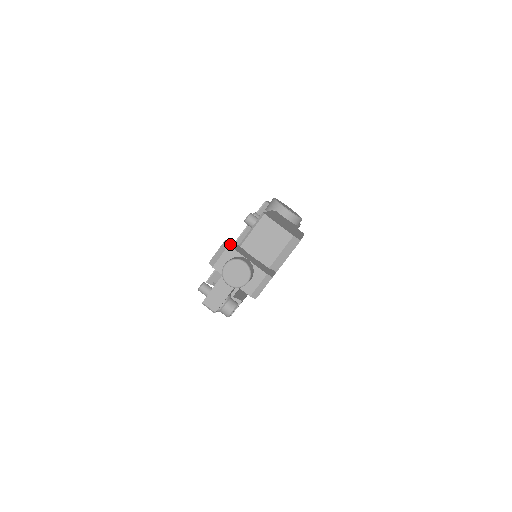
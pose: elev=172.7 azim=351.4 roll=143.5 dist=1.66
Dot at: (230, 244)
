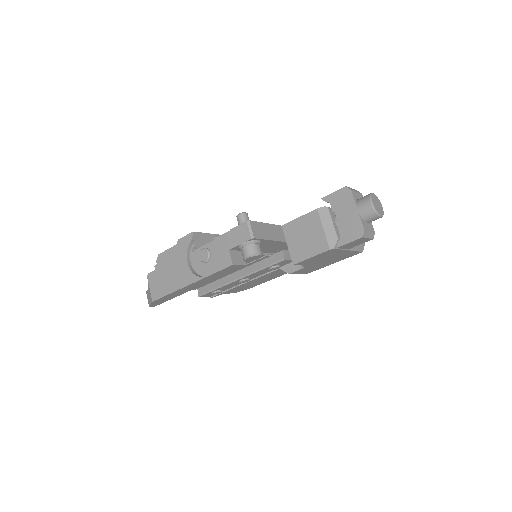
Dot at: occluded
